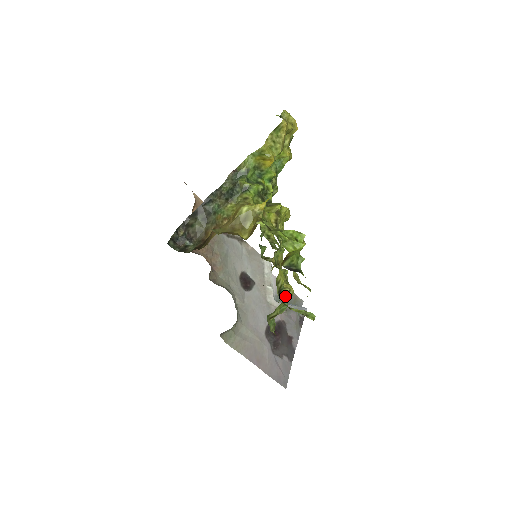
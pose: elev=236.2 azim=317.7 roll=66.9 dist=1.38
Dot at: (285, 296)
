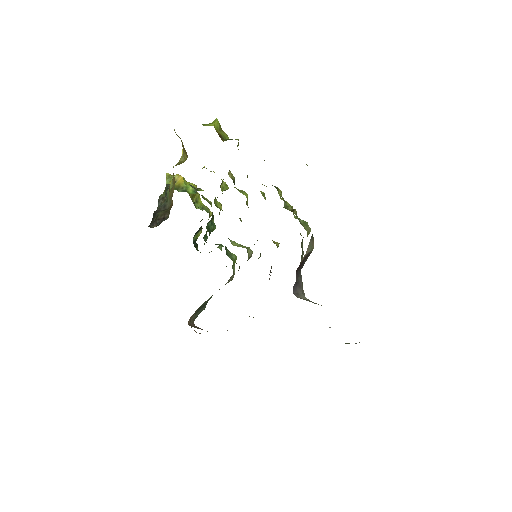
Dot at: occluded
